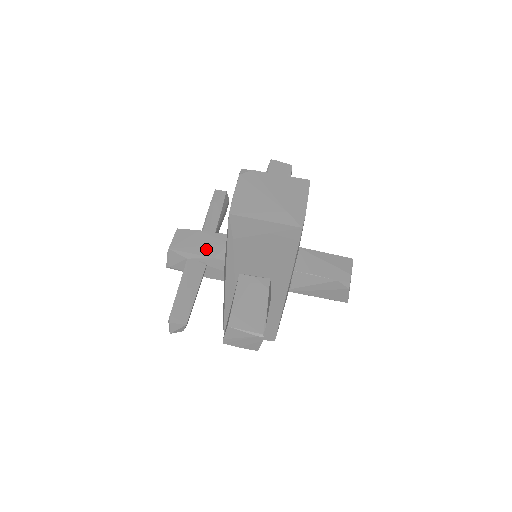
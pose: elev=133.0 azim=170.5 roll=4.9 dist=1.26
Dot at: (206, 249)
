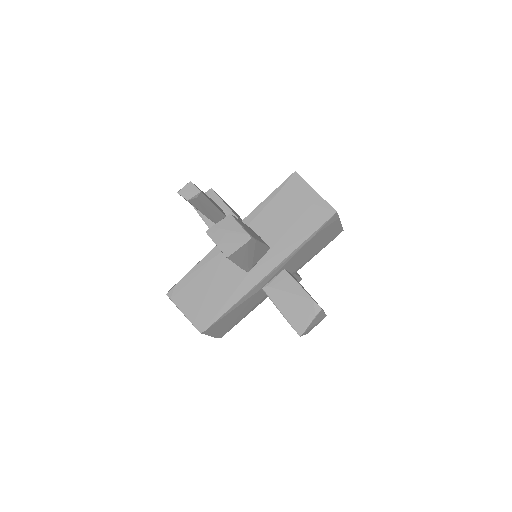
Dot at: (234, 212)
